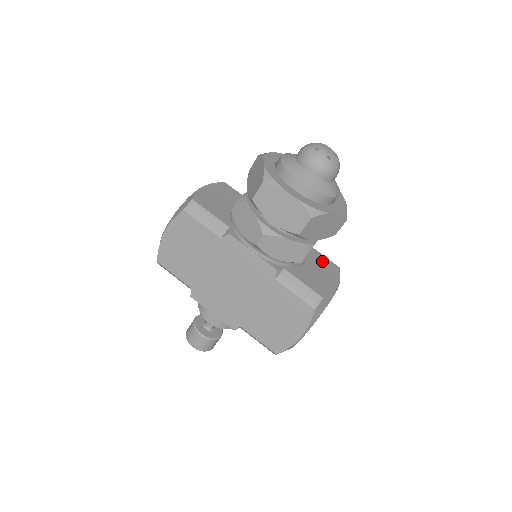
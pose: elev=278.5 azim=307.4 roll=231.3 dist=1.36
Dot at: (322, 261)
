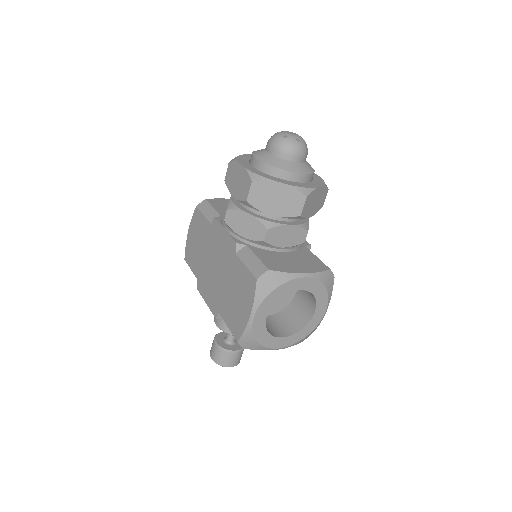
Dot at: (309, 259)
